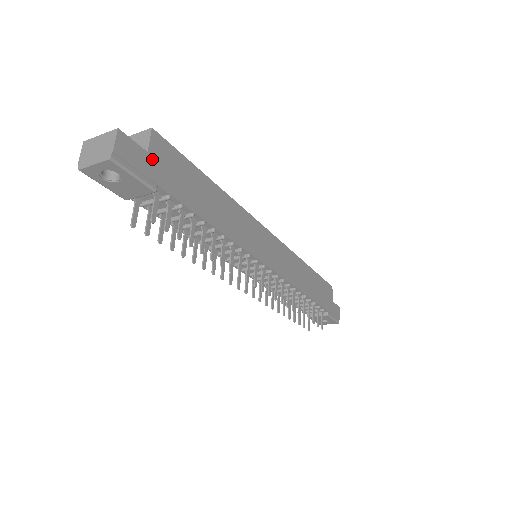
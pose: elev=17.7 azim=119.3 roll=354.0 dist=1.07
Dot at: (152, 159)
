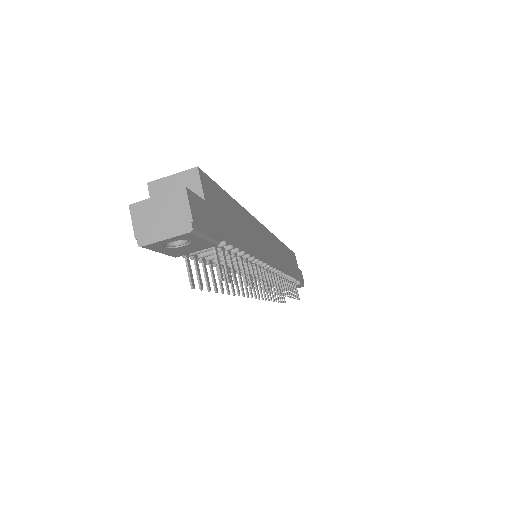
Dot at: (209, 207)
